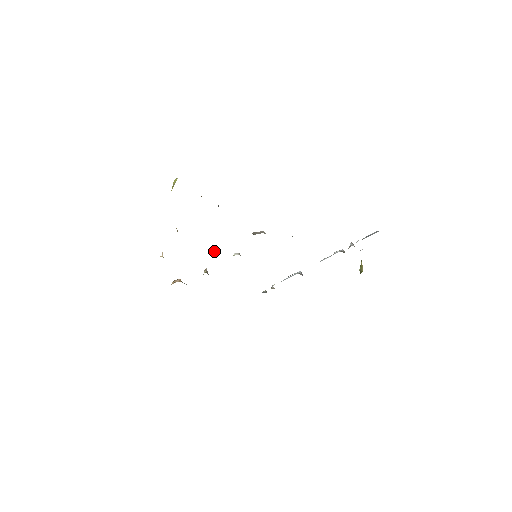
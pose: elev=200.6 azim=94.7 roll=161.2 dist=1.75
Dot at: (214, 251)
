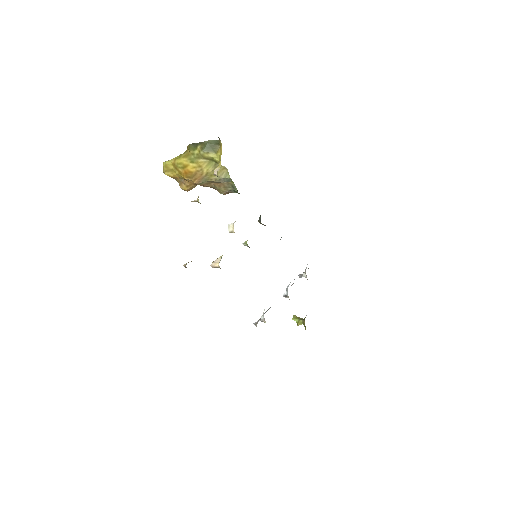
Dot at: occluded
